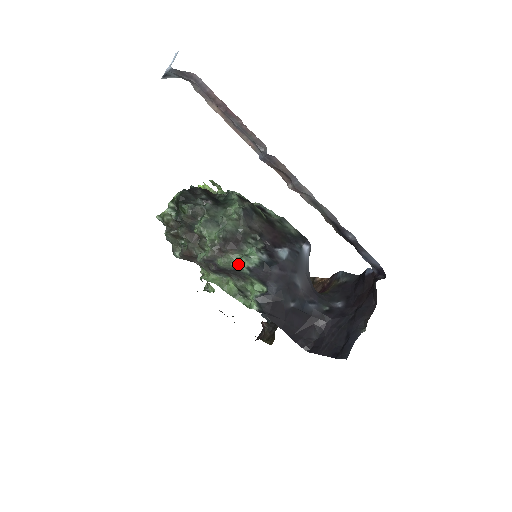
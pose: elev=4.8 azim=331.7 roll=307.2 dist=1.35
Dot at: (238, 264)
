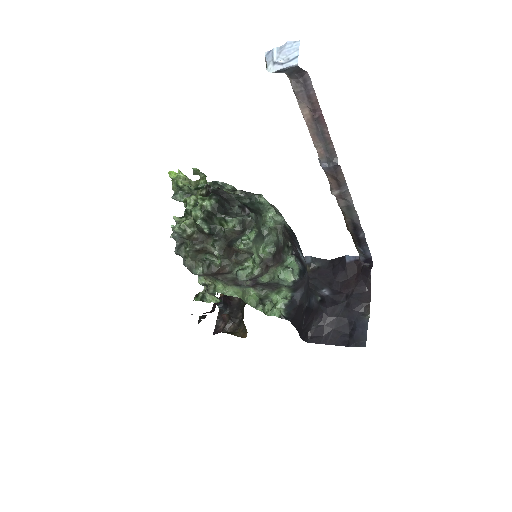
Dot at: (282, 278)
